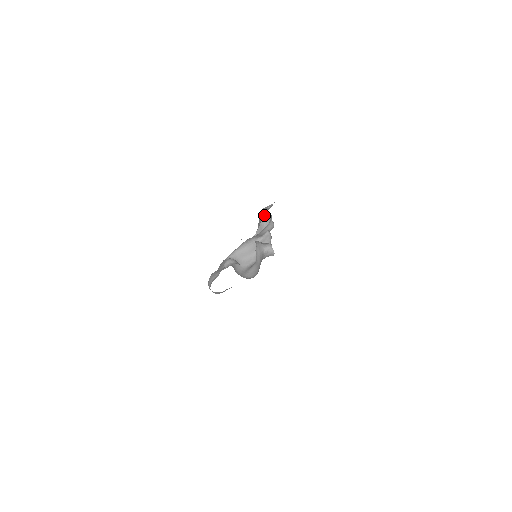
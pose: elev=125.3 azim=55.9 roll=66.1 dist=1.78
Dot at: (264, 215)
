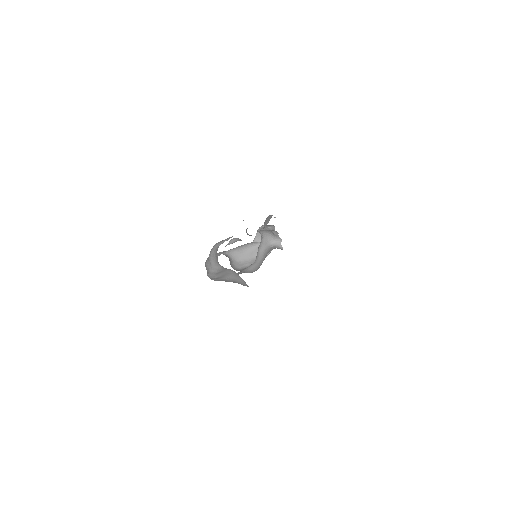
Dot at: occluded
